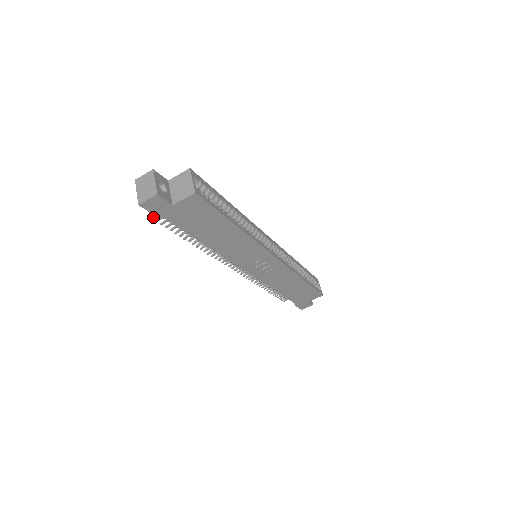
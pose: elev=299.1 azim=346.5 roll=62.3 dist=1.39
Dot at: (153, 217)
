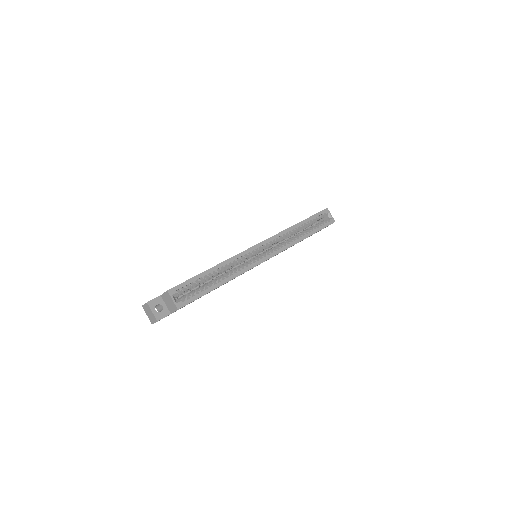
Dot at: occluded
